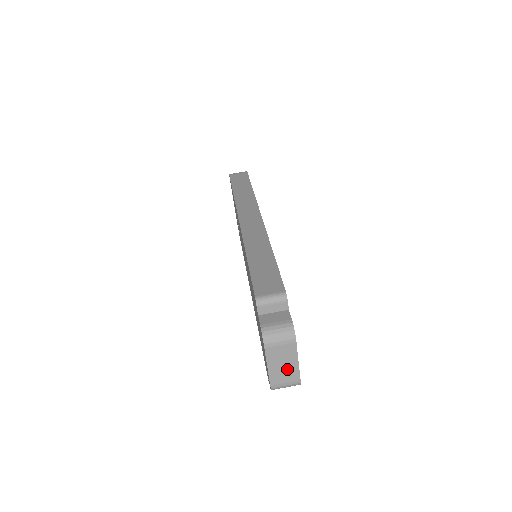
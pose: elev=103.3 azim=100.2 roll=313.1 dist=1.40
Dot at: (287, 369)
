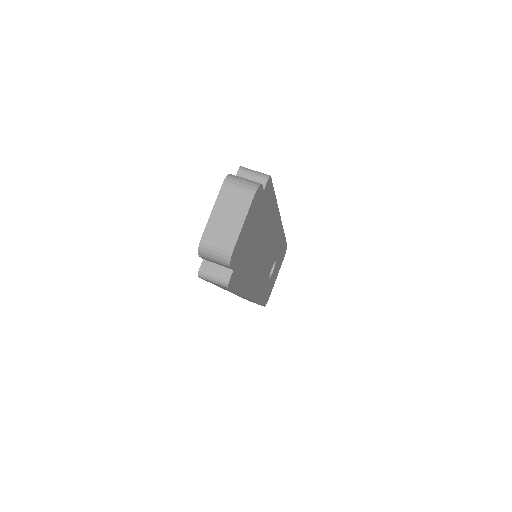
Dot at: (229, 225)
